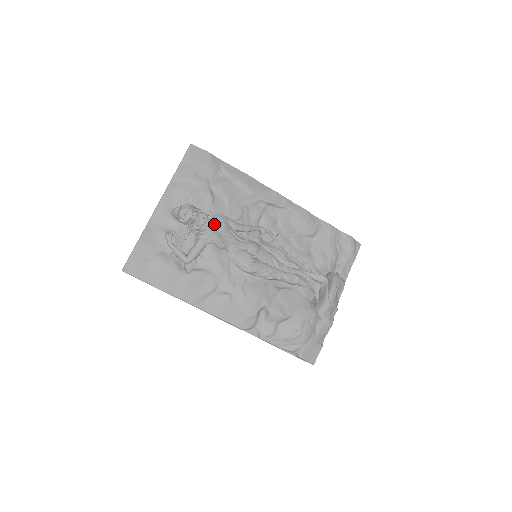
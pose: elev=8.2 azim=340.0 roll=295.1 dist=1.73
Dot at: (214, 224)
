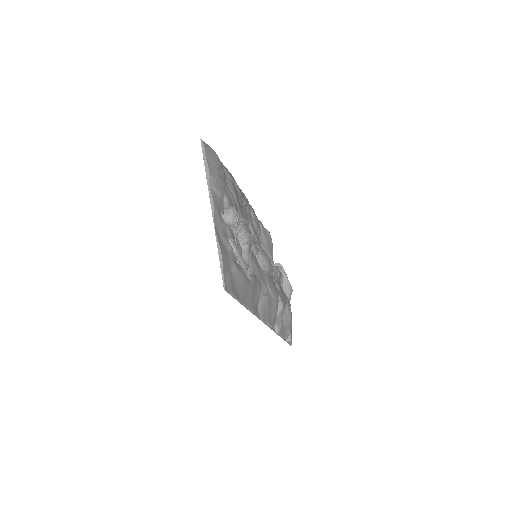
Dot at: (247, 226)
